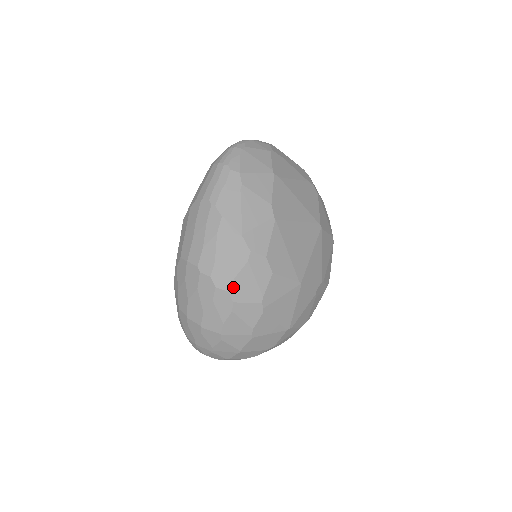
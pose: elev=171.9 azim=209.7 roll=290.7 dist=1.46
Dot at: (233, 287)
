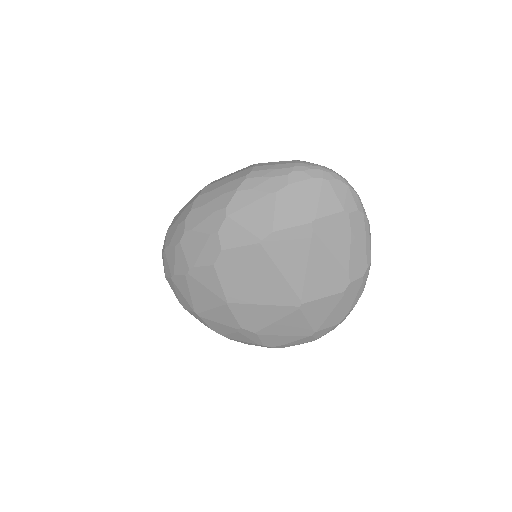
Dot at: (189, 234)
